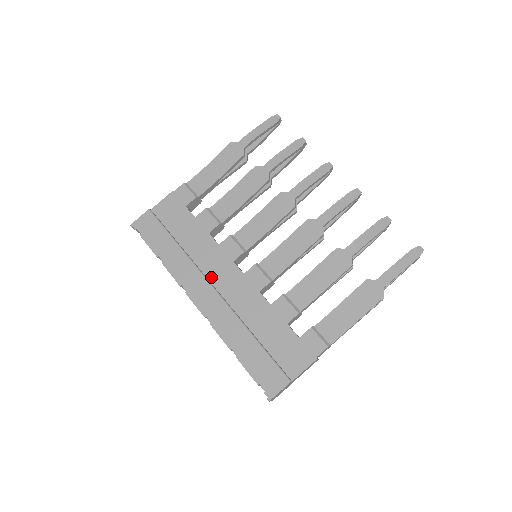
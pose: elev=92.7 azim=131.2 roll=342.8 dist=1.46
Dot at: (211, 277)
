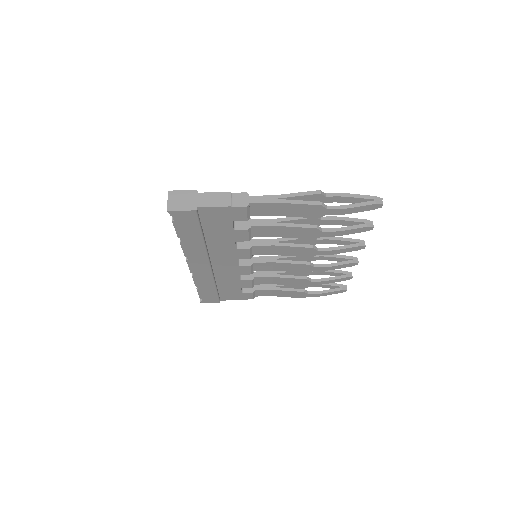
Dot at: (213, 259)
